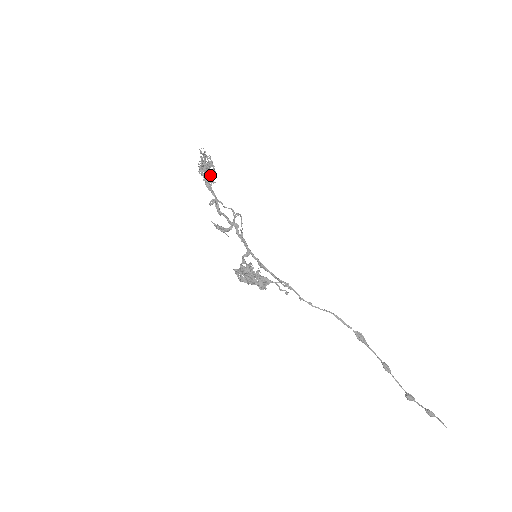
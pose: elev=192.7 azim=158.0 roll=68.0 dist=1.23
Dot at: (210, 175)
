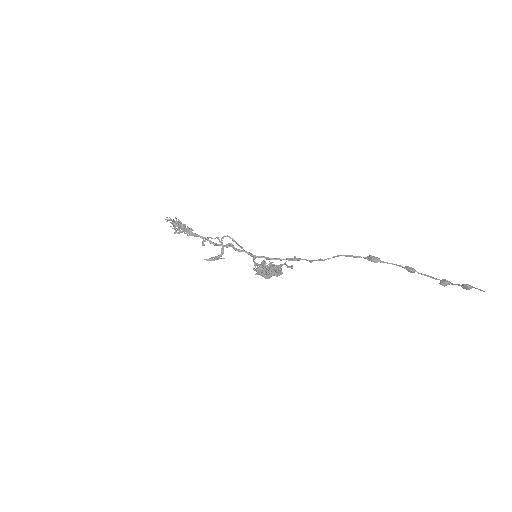
Dot at: (187, 228)
